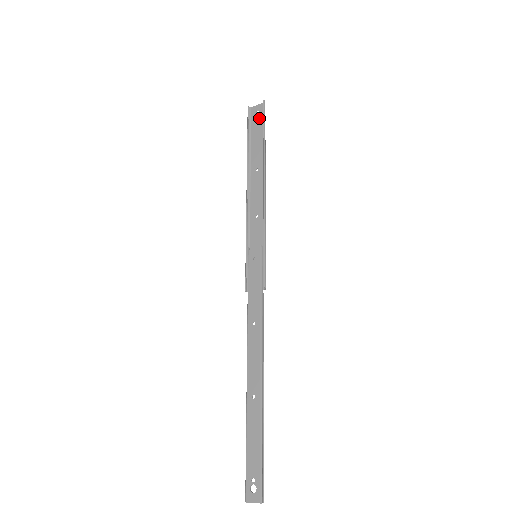
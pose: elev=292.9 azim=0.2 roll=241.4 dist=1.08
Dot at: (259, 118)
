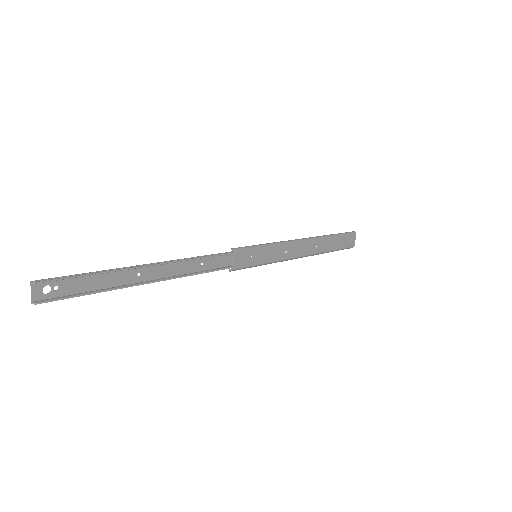
Dot at: (347, 239)
